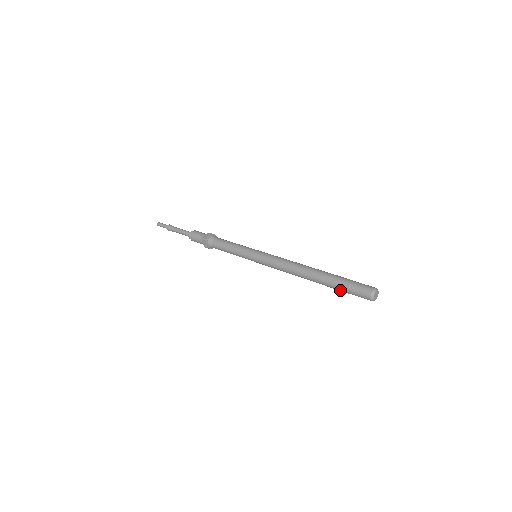
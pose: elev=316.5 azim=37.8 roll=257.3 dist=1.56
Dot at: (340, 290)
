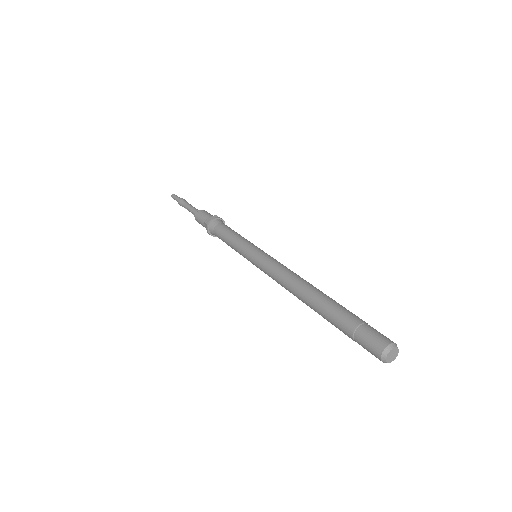
Dot at: (343, 332)
